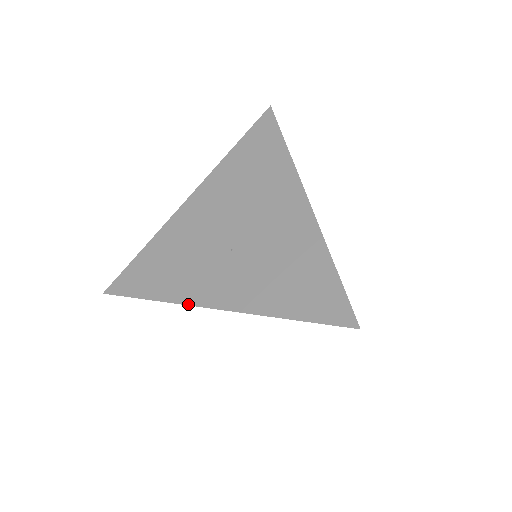
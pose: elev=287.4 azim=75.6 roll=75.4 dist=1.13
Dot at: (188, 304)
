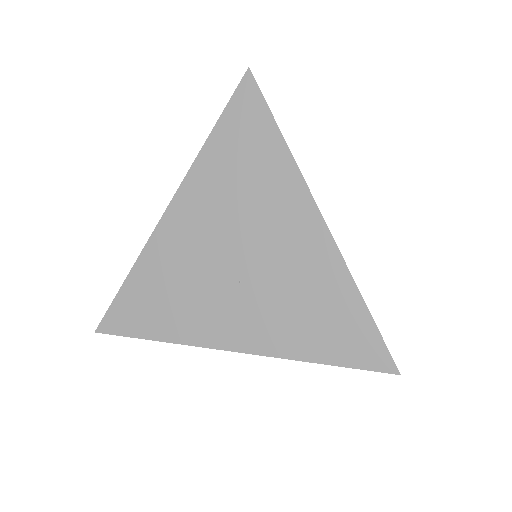
Dot at: (203, 346)
